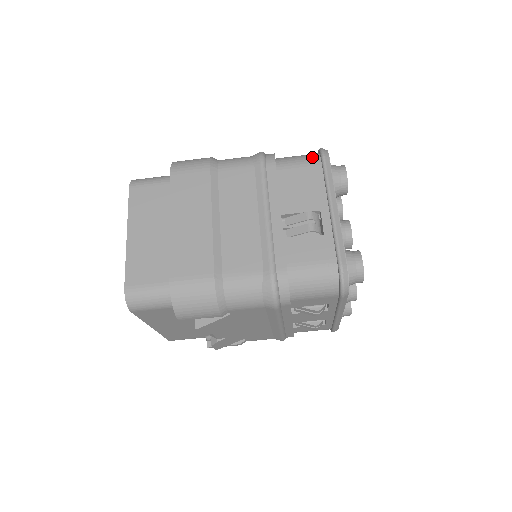
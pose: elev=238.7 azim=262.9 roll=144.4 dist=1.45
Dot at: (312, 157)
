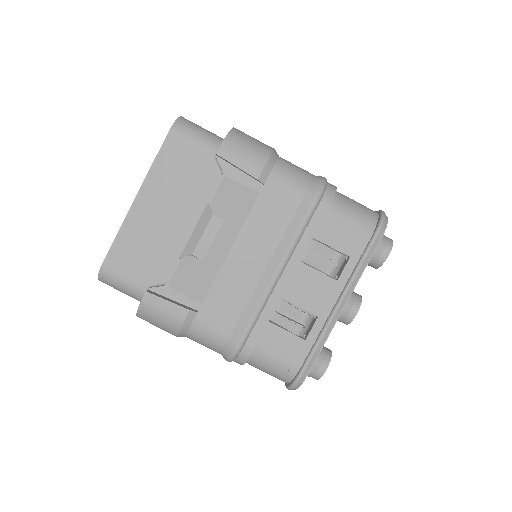
Dot at: occluded
